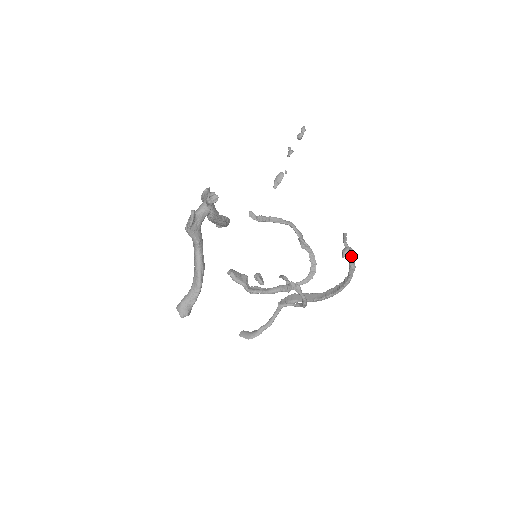
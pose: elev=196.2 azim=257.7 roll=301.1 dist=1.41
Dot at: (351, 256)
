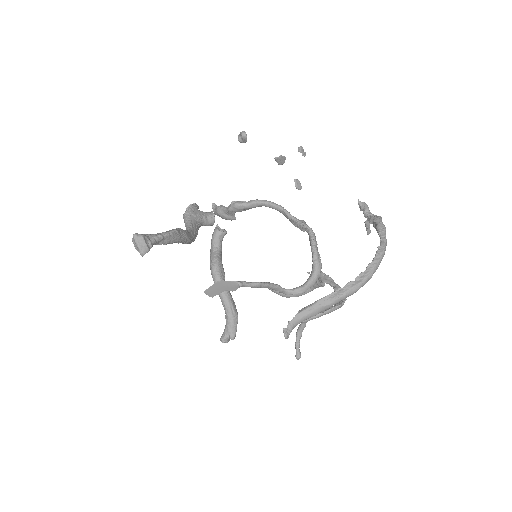
Dot at: (374, 216)
